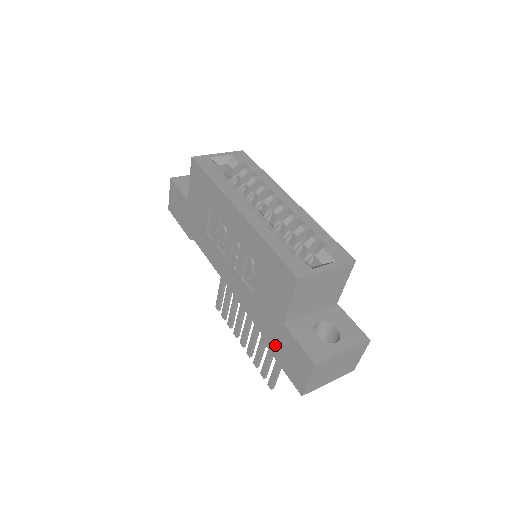
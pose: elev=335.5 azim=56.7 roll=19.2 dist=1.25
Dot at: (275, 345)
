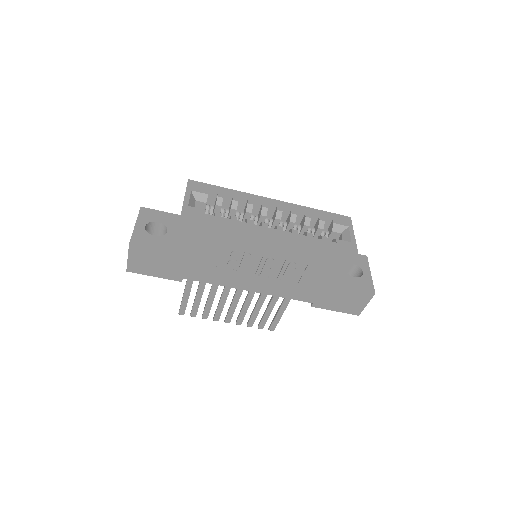
Dot at: (328, 302)
